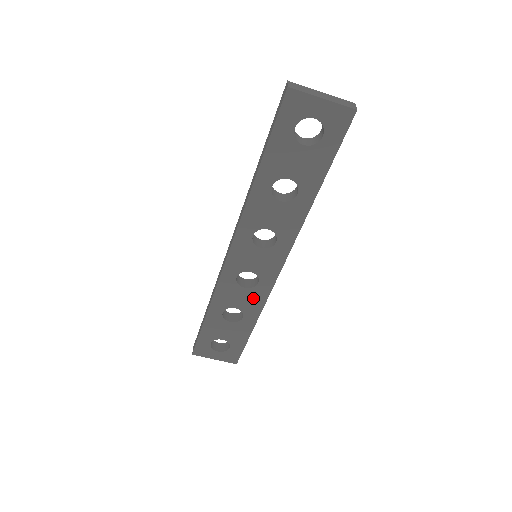
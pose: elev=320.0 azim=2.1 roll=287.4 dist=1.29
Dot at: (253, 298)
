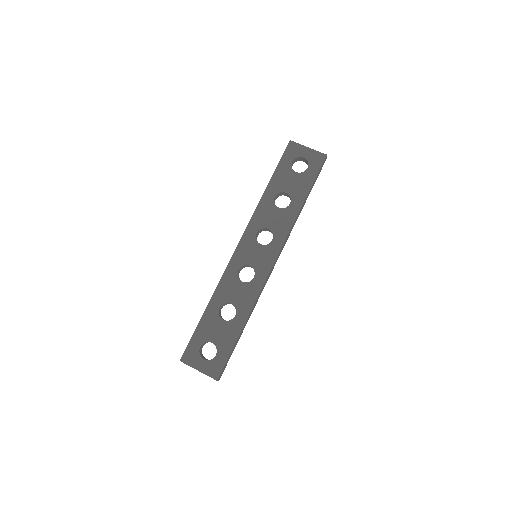
Dot at: (247, 294)
